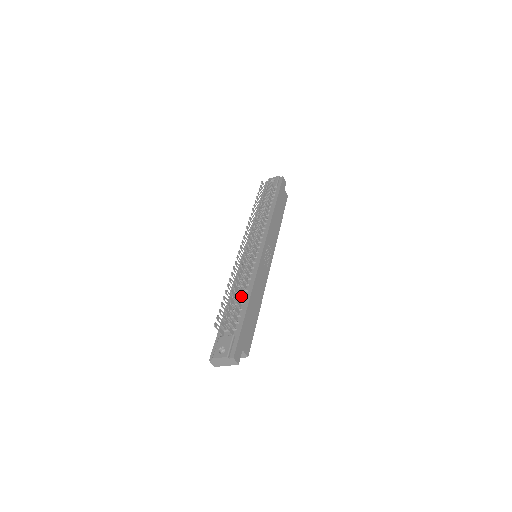
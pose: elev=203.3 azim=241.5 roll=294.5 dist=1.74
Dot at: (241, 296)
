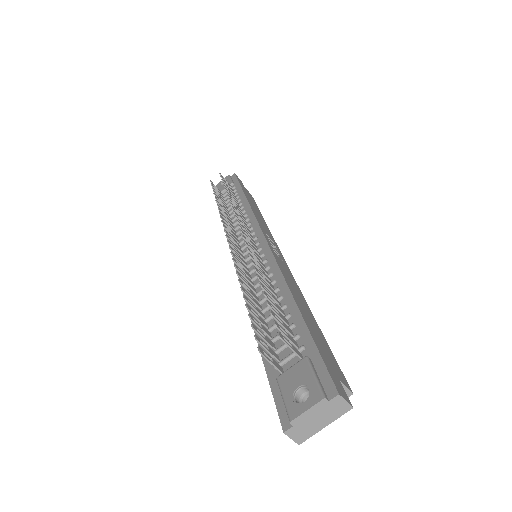
Dot at: (274, 298)
